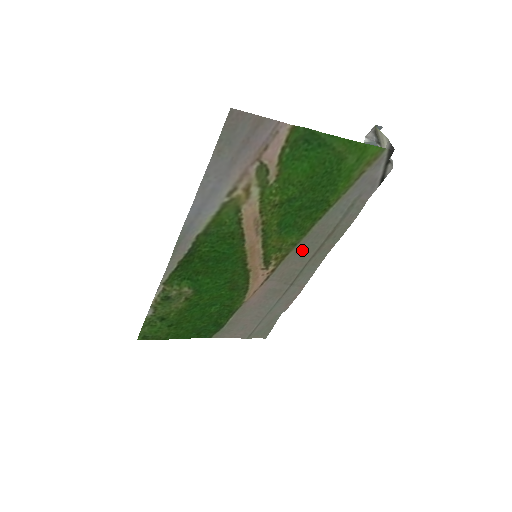
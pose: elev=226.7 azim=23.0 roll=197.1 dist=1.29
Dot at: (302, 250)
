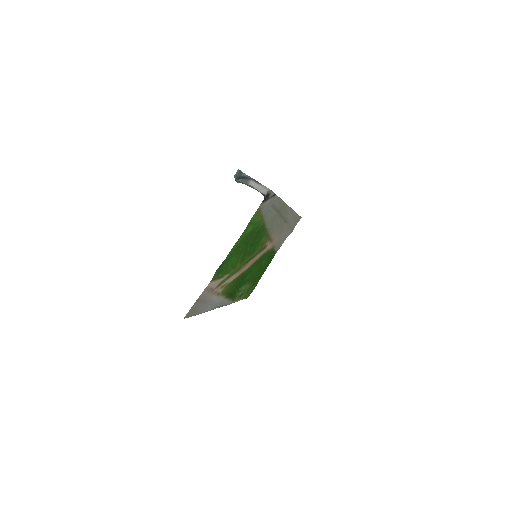
Dot at: (273, 226)
